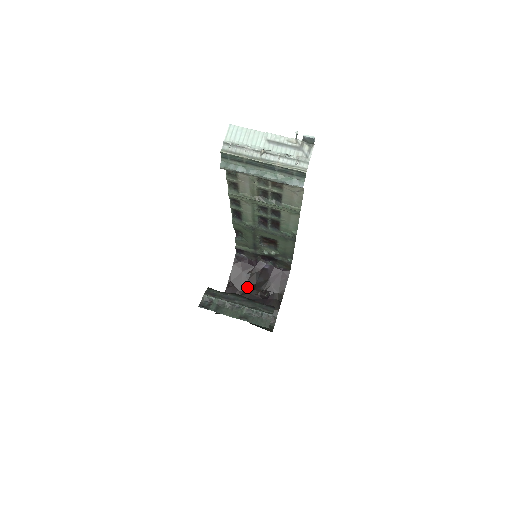
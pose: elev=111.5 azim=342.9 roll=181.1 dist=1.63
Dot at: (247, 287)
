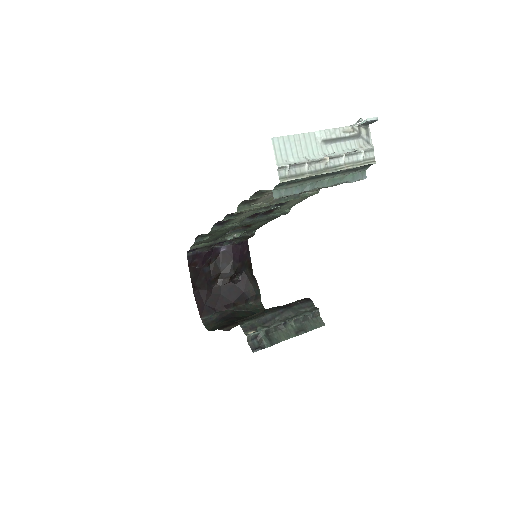
Dot at: (213, 281)
